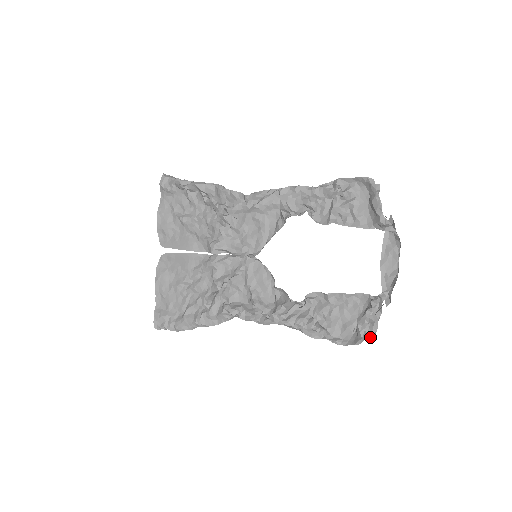
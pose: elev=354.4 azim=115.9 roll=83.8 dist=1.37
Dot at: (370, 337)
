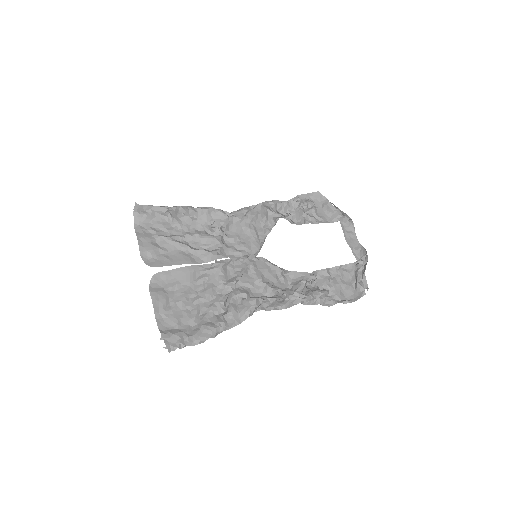
Dot at: (367, 290)
